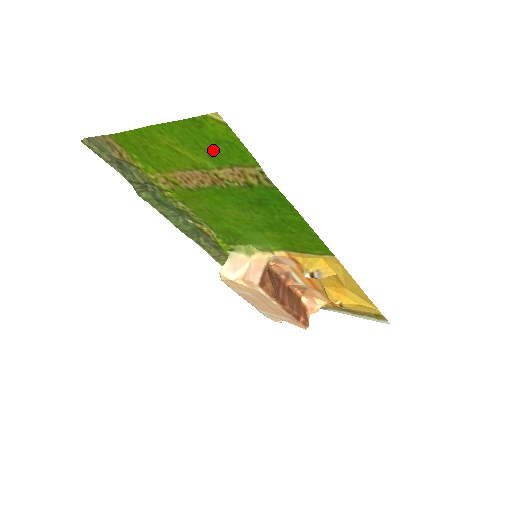
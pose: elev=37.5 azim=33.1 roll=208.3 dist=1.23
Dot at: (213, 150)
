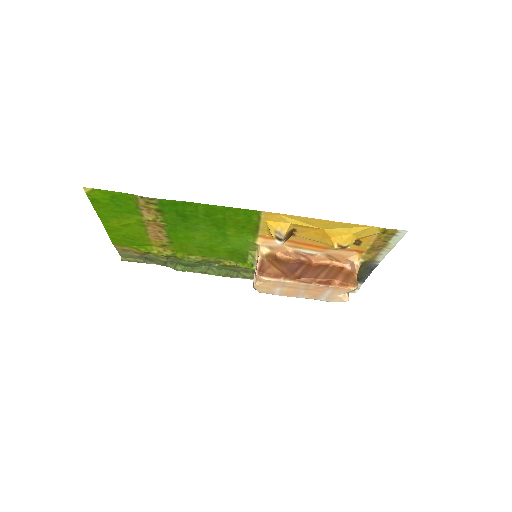
Dot at: (122, 208)
